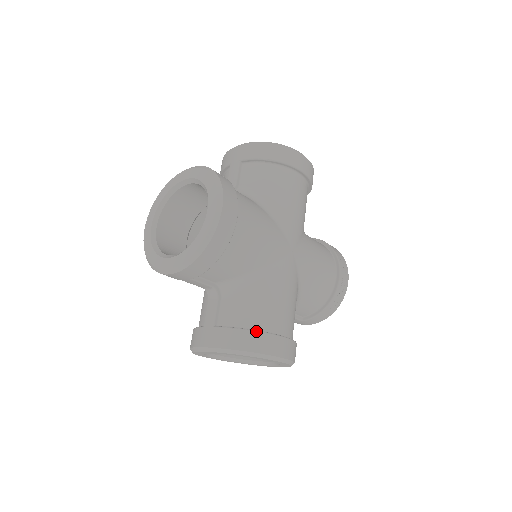
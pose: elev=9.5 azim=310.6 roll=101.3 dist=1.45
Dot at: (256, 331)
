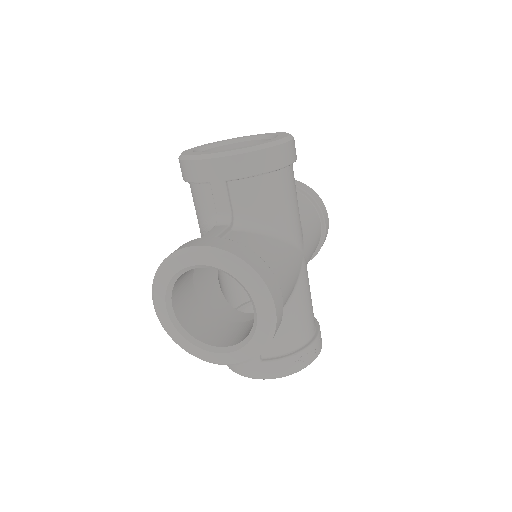
Dot at: occluded
